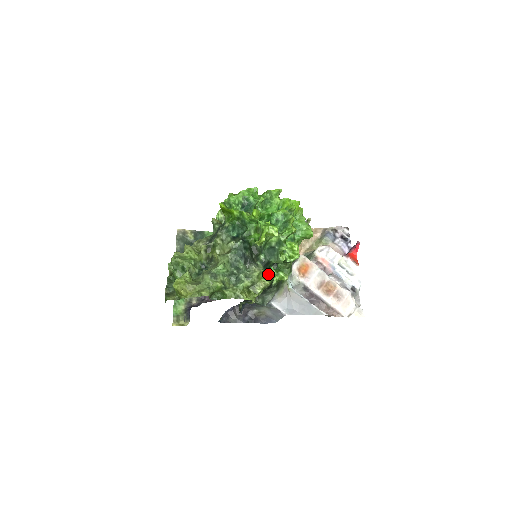
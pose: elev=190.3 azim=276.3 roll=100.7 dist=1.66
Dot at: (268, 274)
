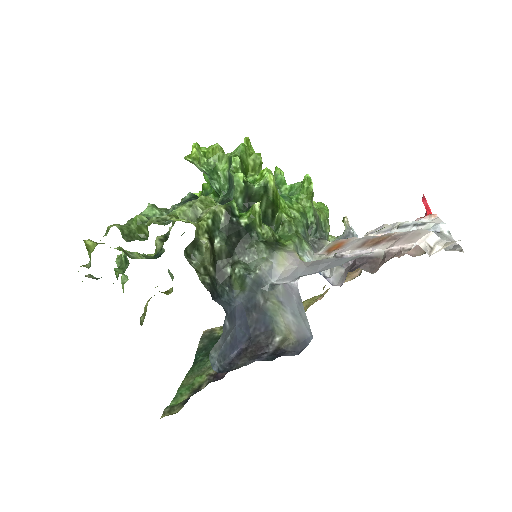
Dot at: occluded
